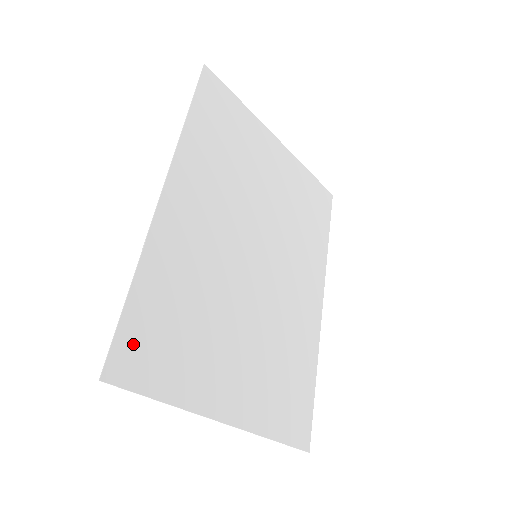
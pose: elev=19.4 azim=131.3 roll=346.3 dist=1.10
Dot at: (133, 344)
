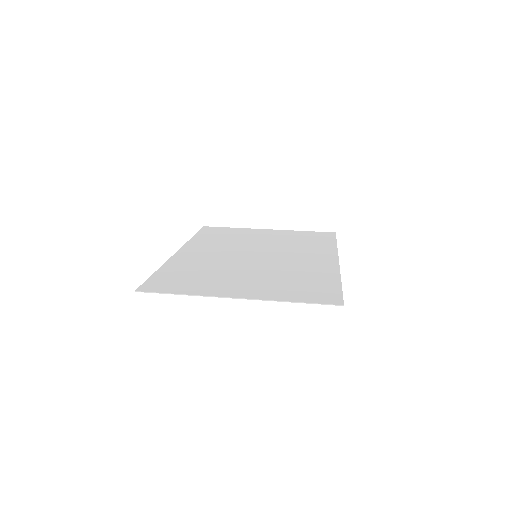
Dot at: (157, 283)
